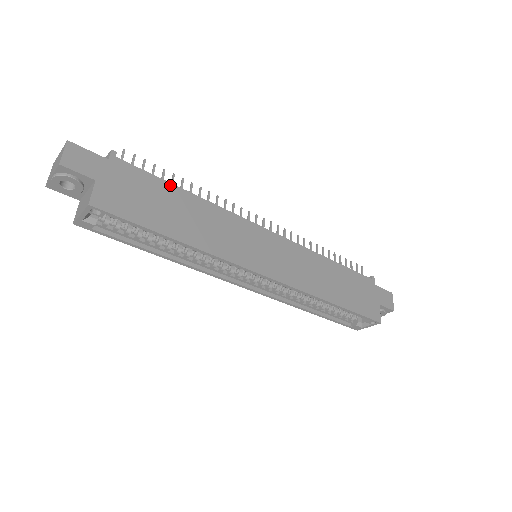
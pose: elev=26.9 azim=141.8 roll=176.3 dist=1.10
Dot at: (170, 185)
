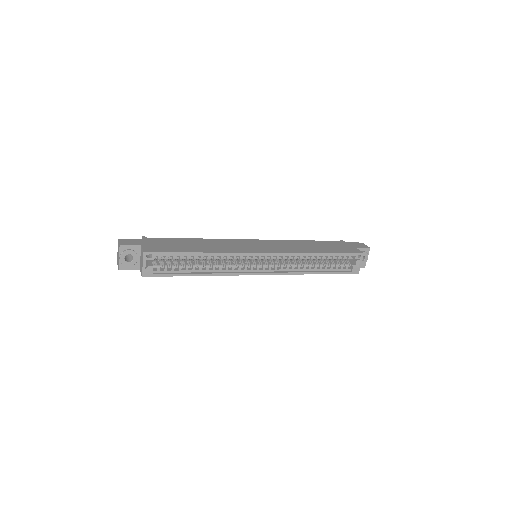
Dot at: (182, 239)
